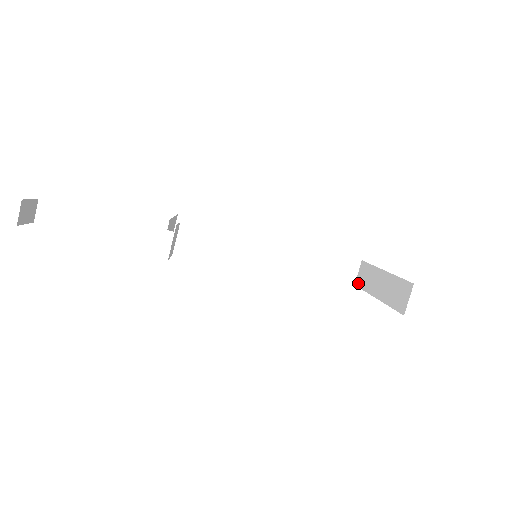
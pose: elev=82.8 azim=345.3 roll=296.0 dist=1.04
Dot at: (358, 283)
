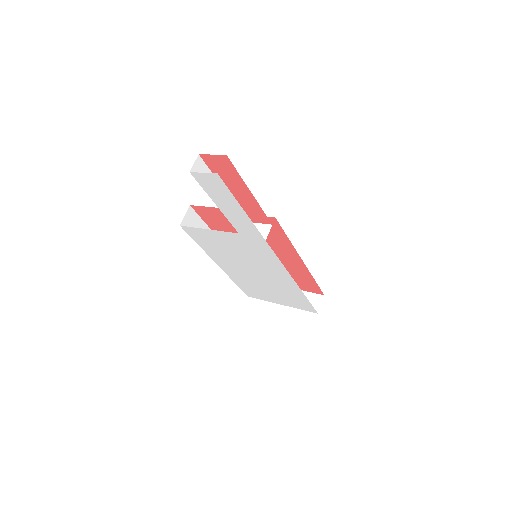
Dot at: occluded
